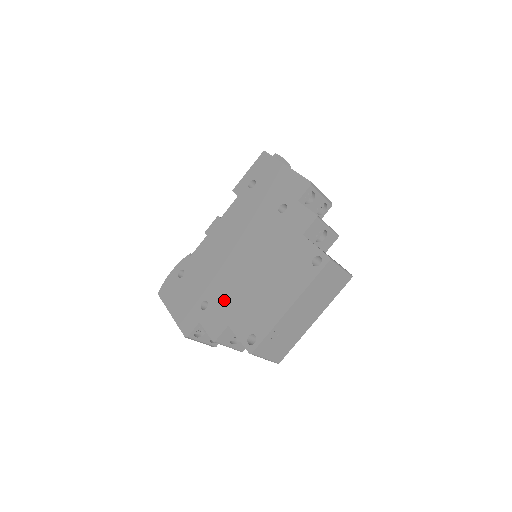
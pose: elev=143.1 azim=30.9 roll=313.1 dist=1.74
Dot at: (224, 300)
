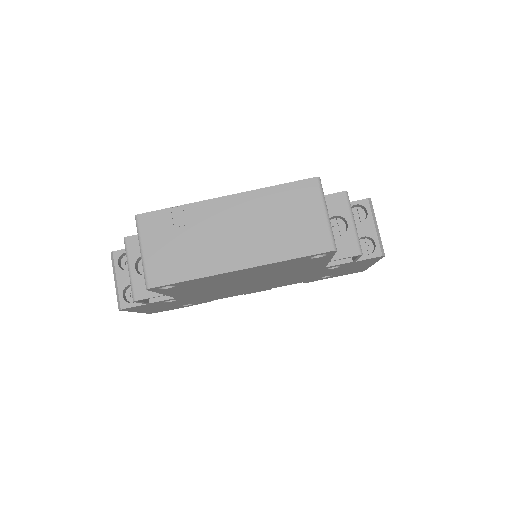
Dot at: occluded
